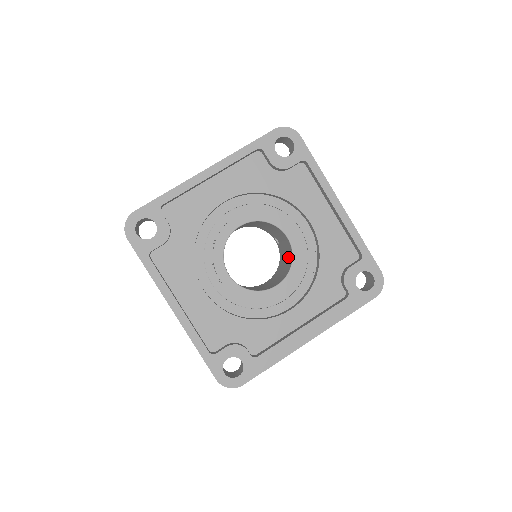
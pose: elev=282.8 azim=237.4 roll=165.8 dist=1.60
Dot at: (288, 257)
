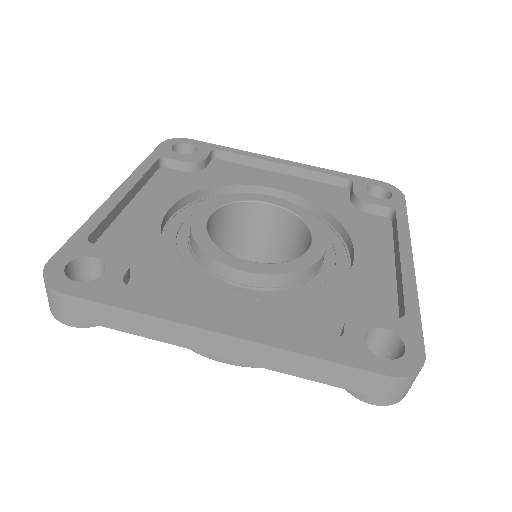
Dot at: occluded
